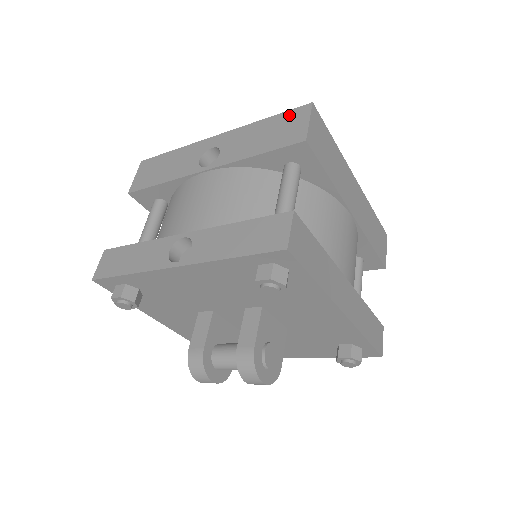
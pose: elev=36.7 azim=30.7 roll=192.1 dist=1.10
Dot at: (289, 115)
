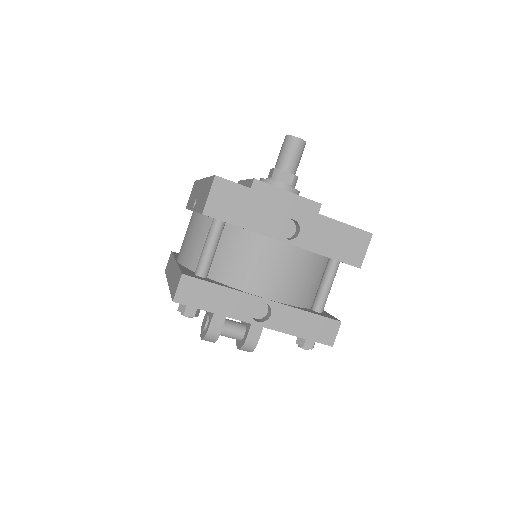
Dot at: (356, 234)
